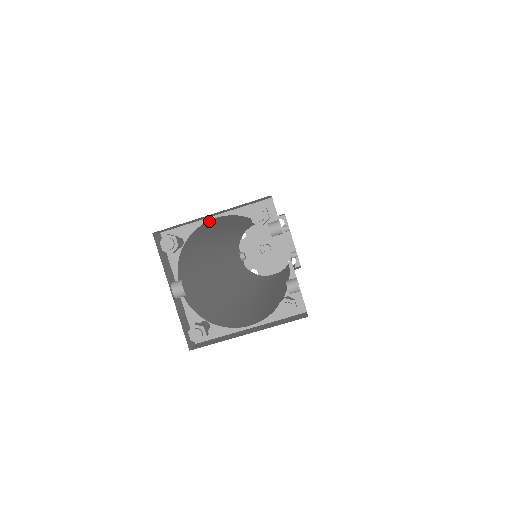
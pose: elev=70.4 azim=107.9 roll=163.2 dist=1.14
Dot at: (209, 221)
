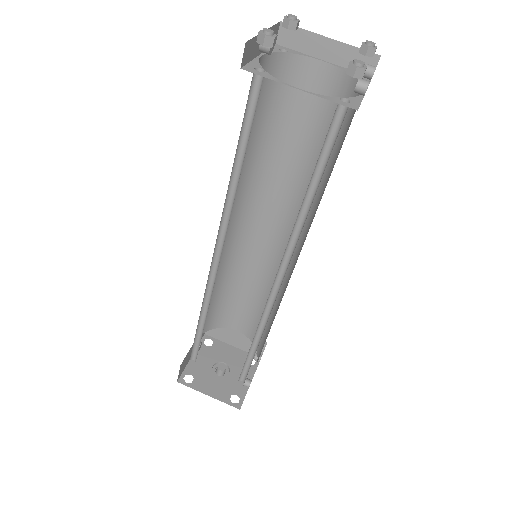
Dot at: (312, 66)
